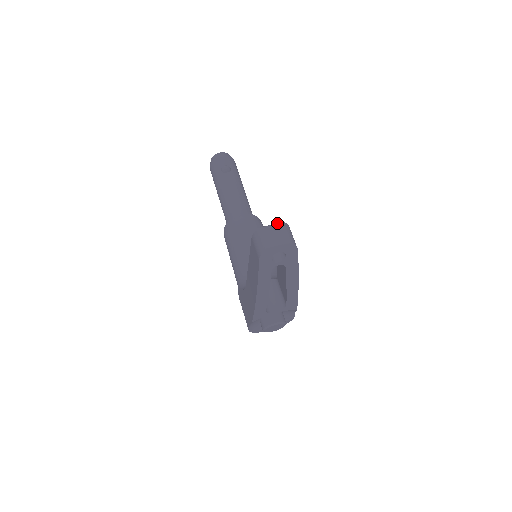
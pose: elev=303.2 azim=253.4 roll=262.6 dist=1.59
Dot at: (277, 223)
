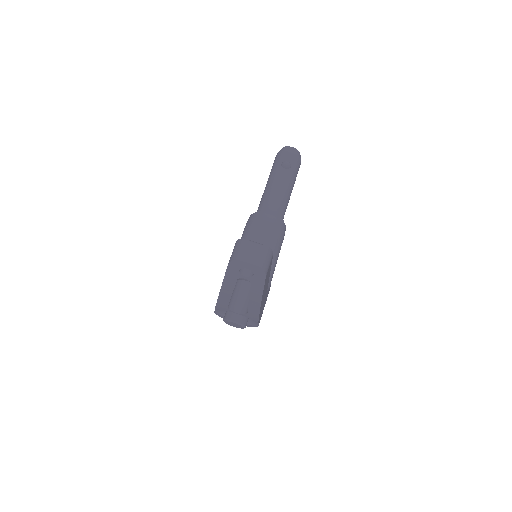
Dot at: occluded
